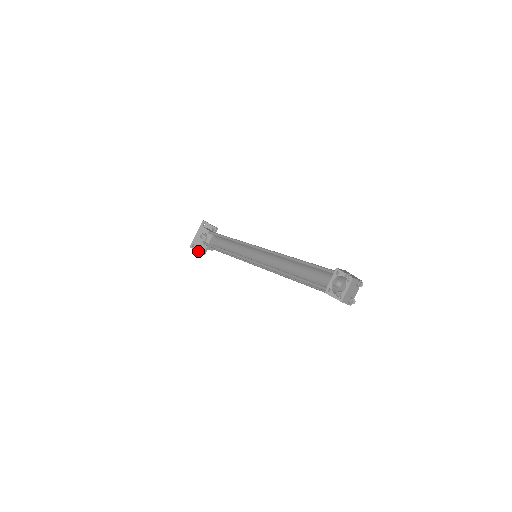
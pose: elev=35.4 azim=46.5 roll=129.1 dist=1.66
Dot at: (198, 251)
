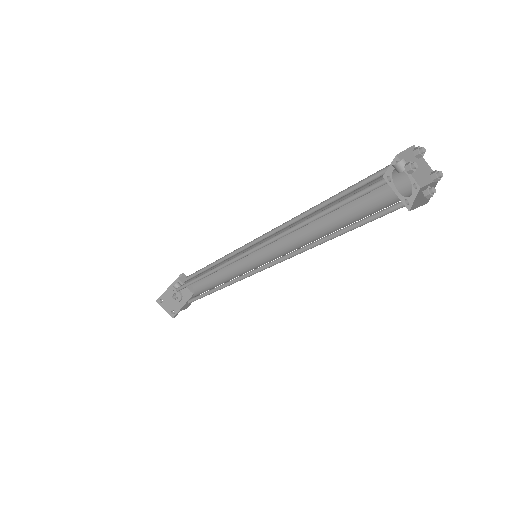
Dot at: (166, 311)
